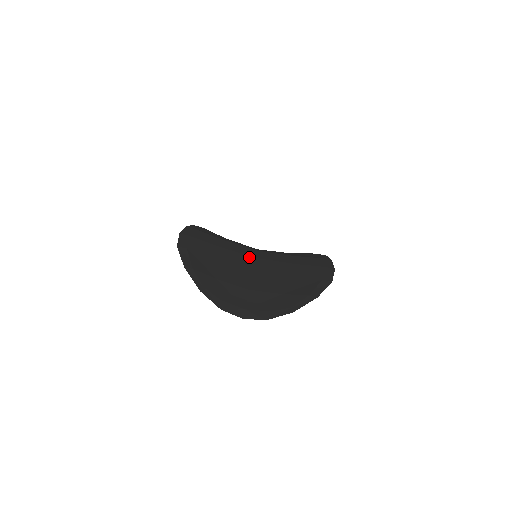
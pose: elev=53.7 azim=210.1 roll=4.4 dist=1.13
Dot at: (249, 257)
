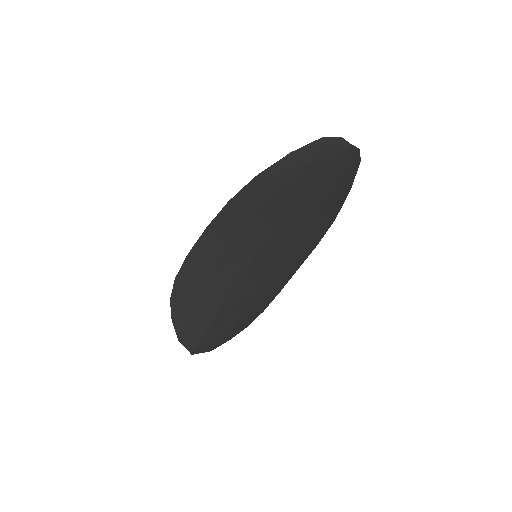
Dot at: (274, 223)
